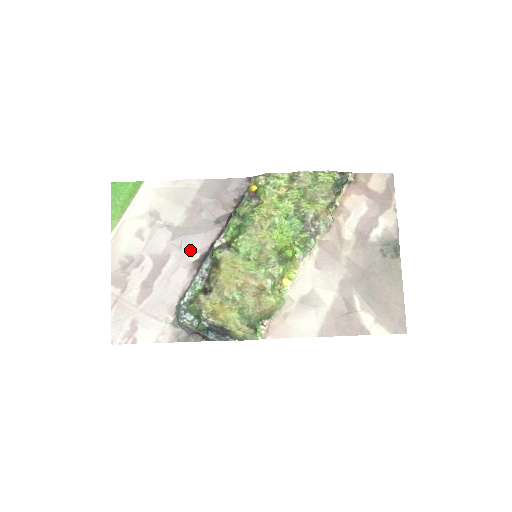
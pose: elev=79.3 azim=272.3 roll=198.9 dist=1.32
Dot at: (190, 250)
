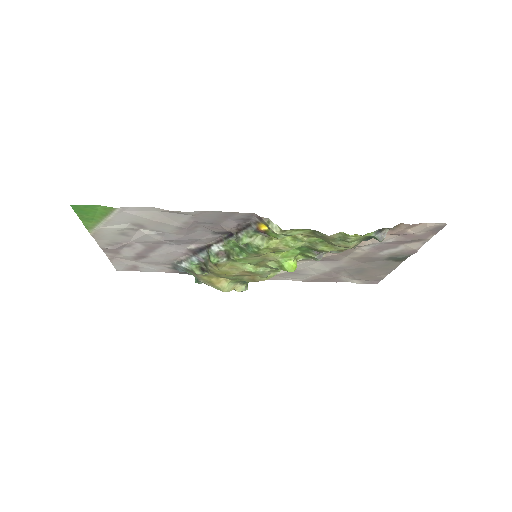
Dot at: (184, 244)
